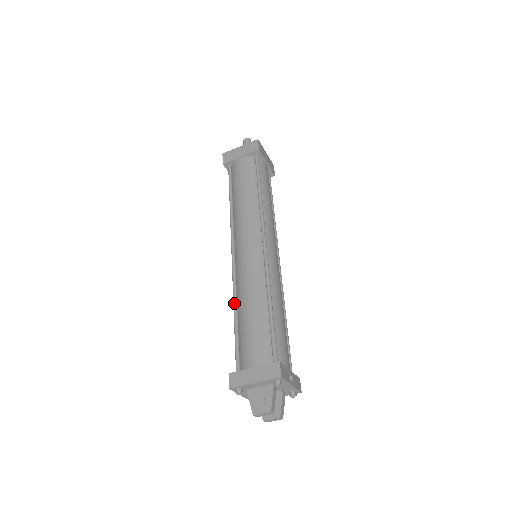
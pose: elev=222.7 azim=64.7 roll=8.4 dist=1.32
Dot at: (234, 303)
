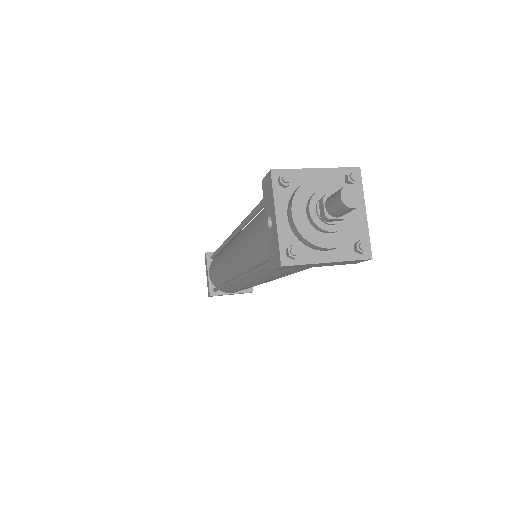
Dot at: occluded
